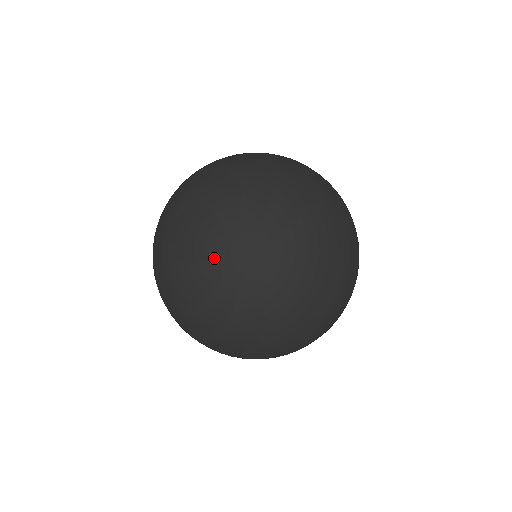
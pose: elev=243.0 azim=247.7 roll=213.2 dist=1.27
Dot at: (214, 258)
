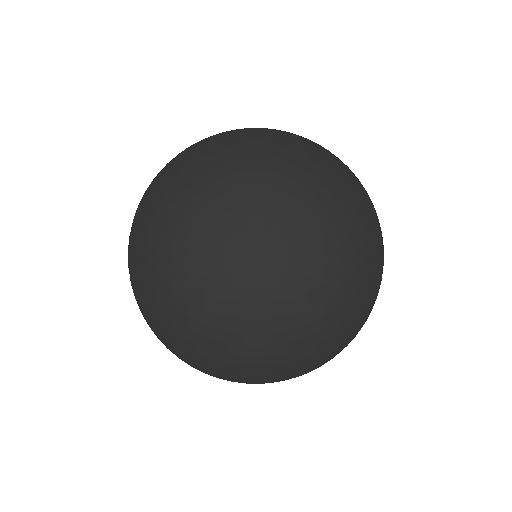
Dot at: (231, 178)
